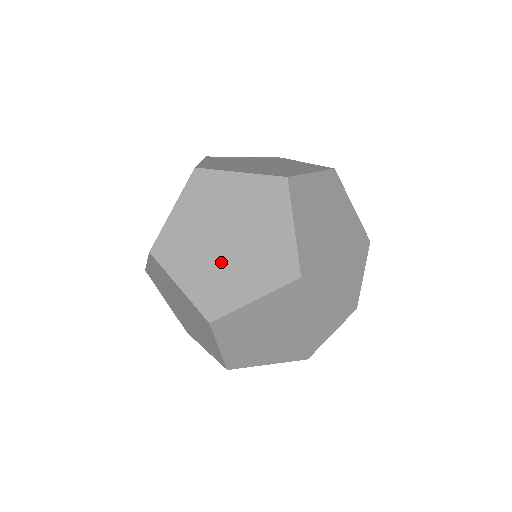
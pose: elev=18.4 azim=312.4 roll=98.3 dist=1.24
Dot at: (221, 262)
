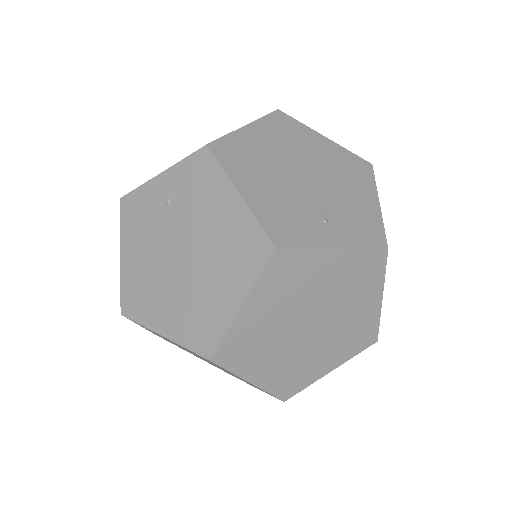
Dot at: occluded
